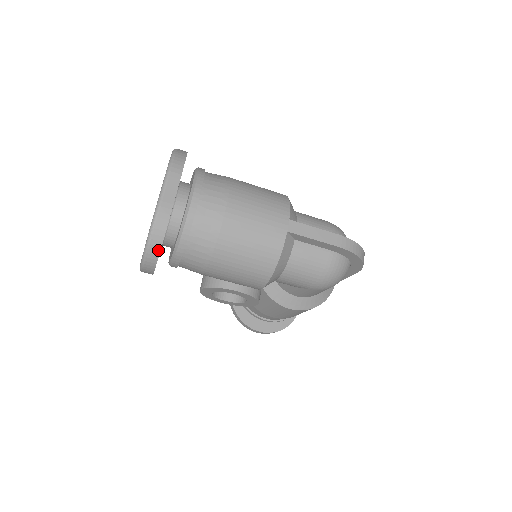
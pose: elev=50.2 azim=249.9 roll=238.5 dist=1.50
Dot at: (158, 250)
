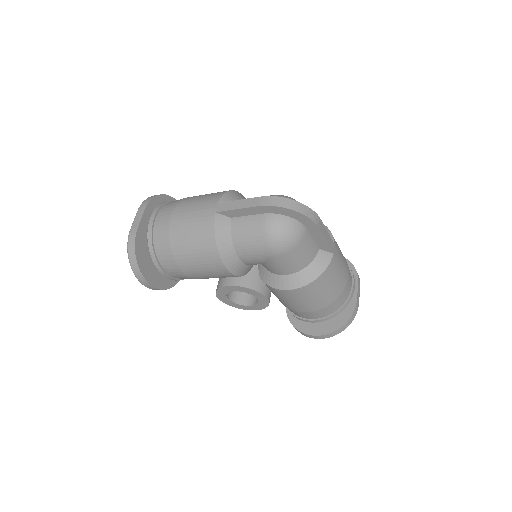
Dot at: (136, 263)
